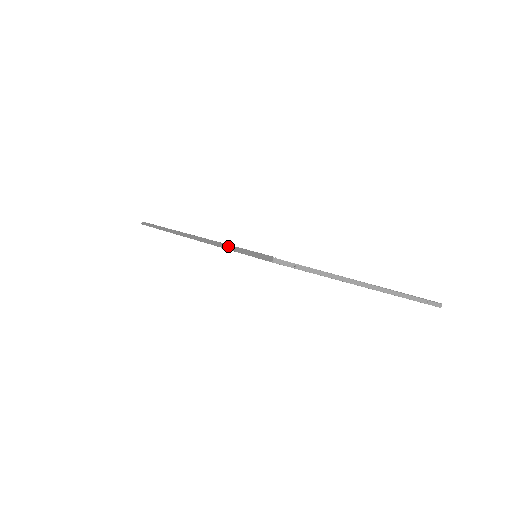
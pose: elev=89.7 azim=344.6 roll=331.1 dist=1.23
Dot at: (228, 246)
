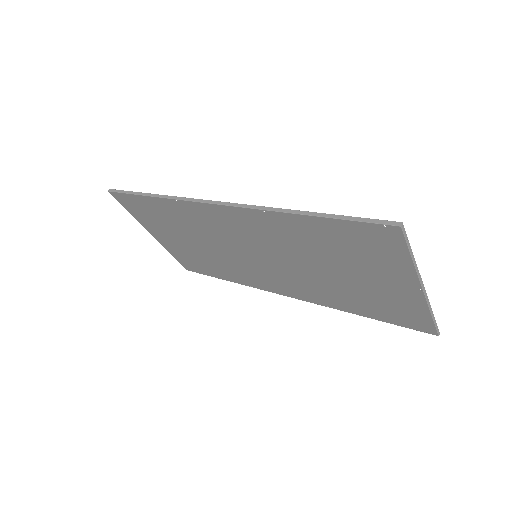
Dot at: (315, 213)
